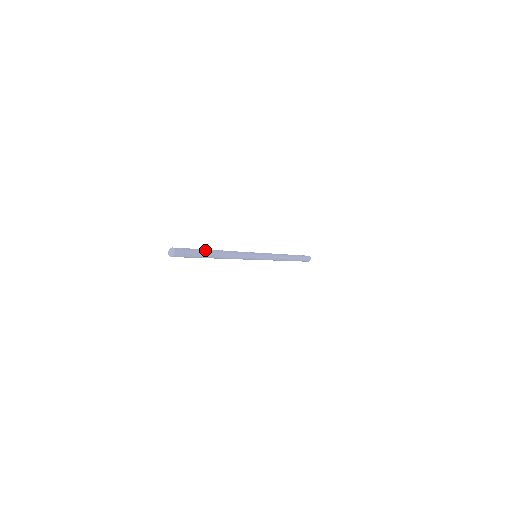
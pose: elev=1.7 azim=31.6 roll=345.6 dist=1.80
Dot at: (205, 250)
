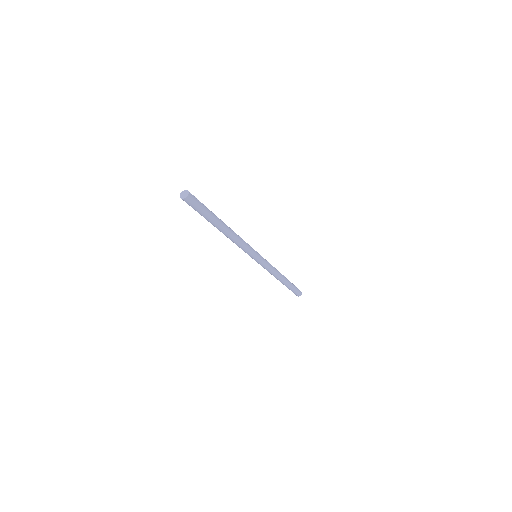
Dot at: (215, 215)
